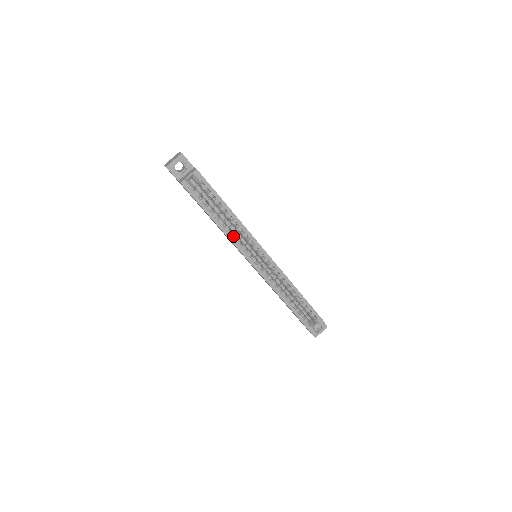
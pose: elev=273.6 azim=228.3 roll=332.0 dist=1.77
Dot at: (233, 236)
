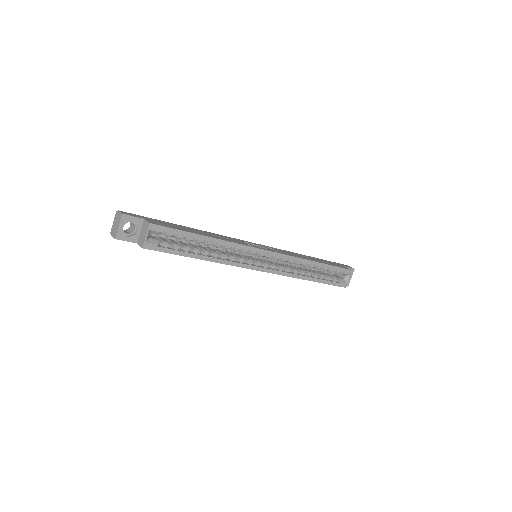
Dot at: (225, 258)
